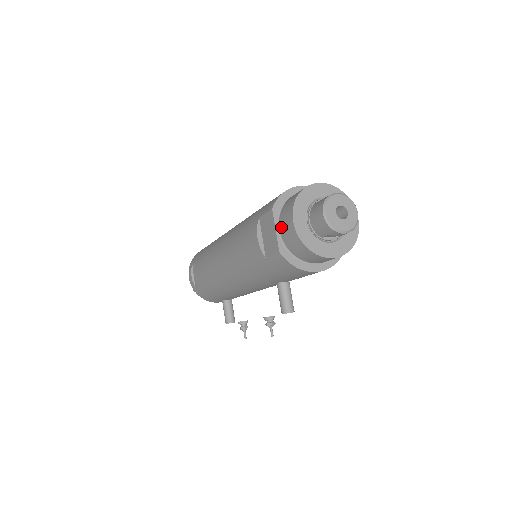
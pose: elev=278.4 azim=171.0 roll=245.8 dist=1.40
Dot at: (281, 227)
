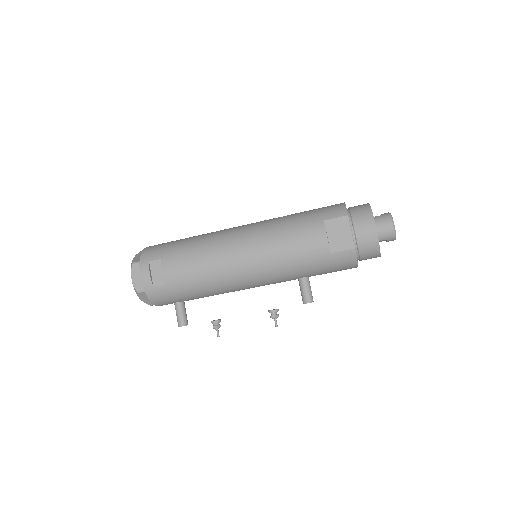
Dot at: (357, 230)
